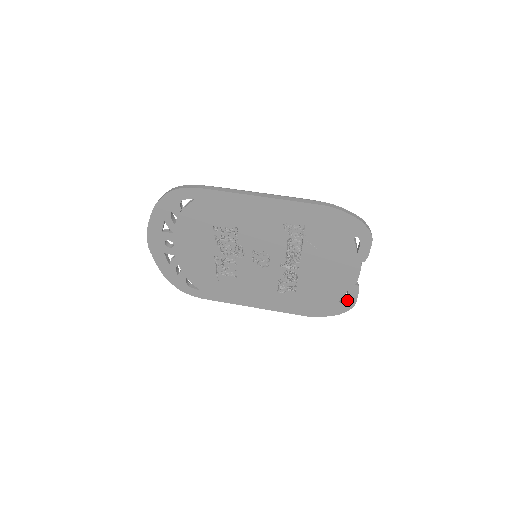
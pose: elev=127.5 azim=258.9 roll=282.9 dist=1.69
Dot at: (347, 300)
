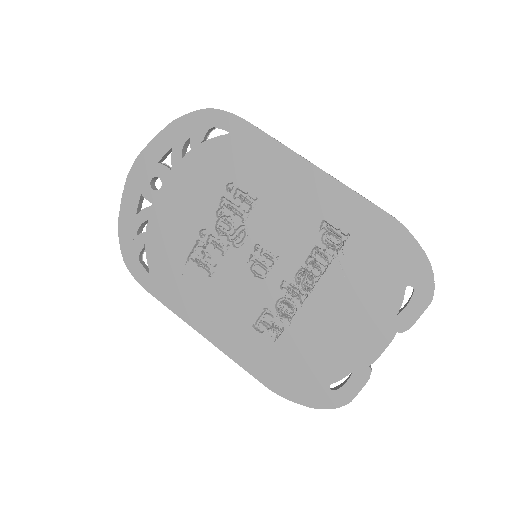
Dot at: (342, 388)
